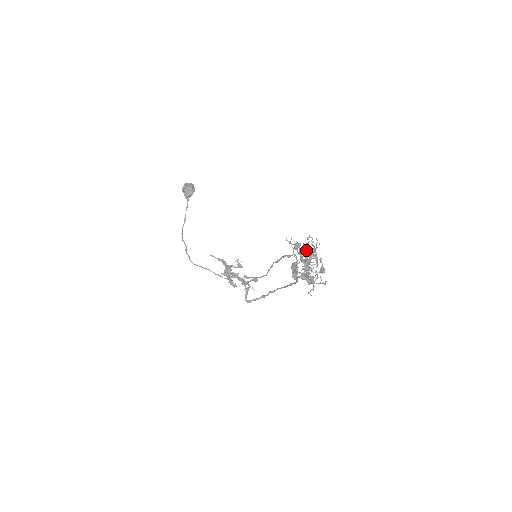
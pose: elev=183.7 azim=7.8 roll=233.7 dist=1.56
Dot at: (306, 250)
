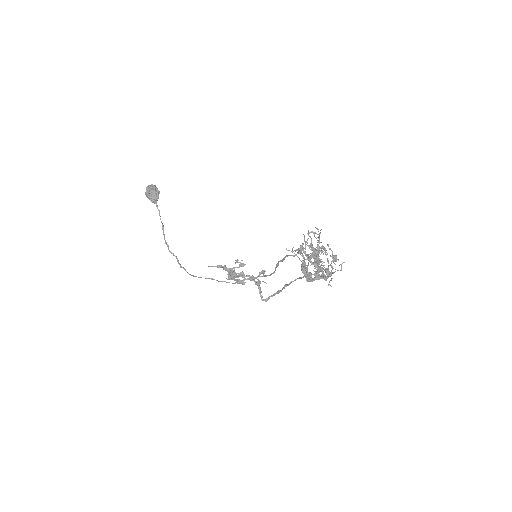
Dot at: occluded
